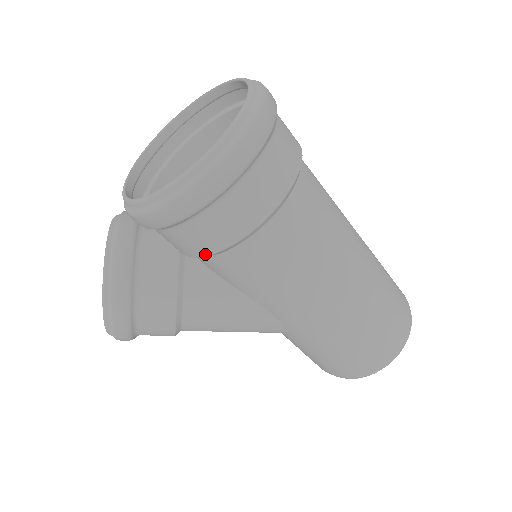
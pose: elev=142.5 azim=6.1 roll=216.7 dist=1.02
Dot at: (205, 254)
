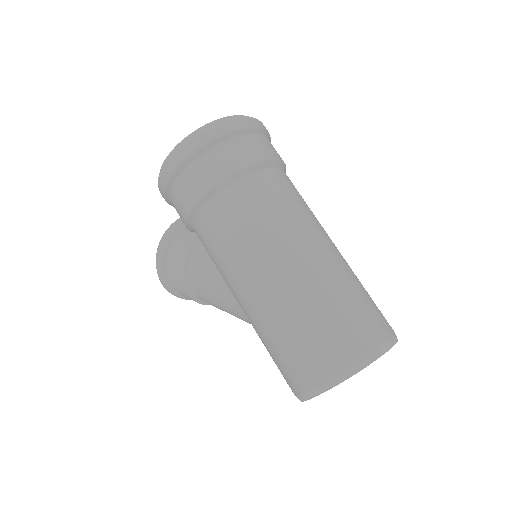
Dot at: (185, 224)
